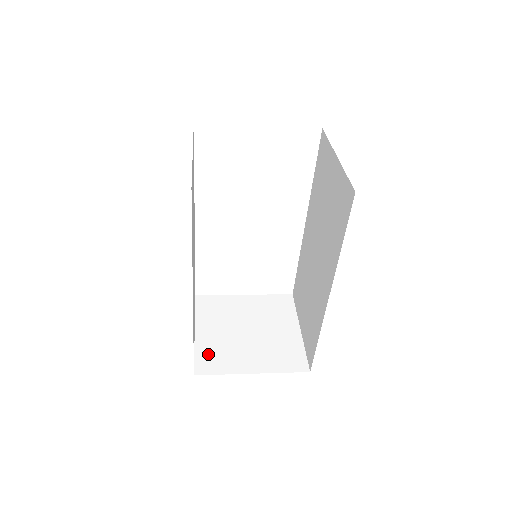
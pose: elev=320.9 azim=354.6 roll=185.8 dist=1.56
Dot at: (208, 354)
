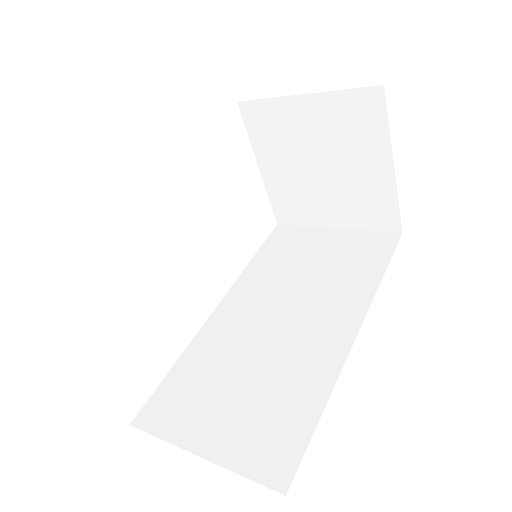
Dot at: occluded
